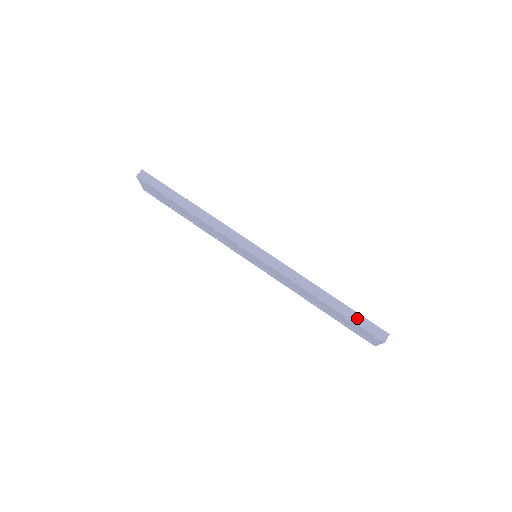
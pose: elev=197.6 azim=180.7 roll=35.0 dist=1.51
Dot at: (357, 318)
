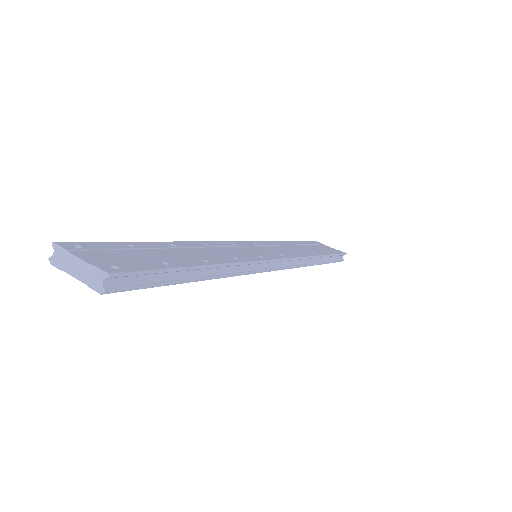
Dot at: (332, 258)
